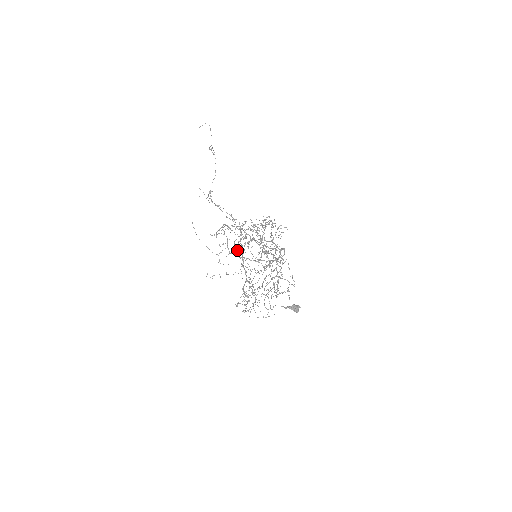
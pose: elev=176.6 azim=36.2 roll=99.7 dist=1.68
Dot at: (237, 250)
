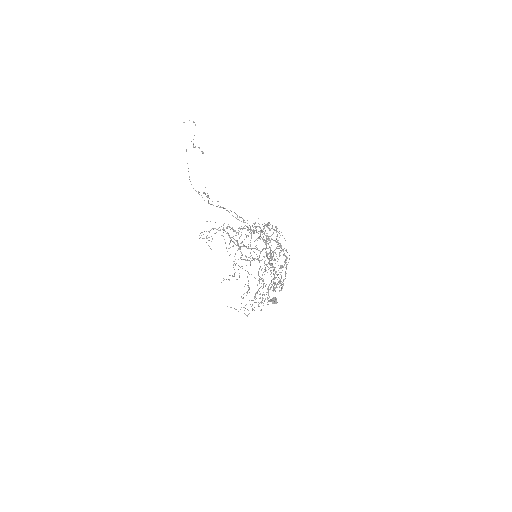
Dot at: (253, 251)
